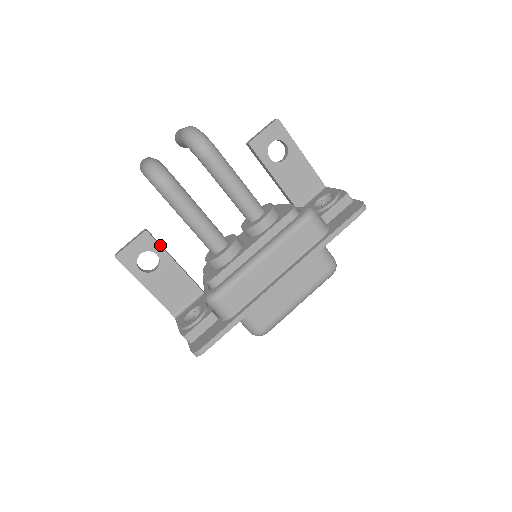
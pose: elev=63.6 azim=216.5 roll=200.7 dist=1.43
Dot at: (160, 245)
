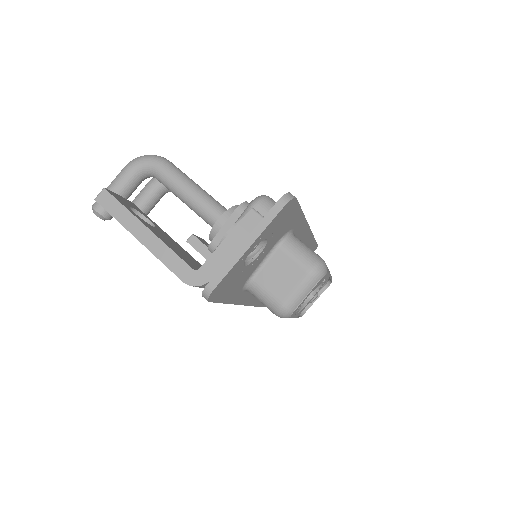
Dot at: occluded
